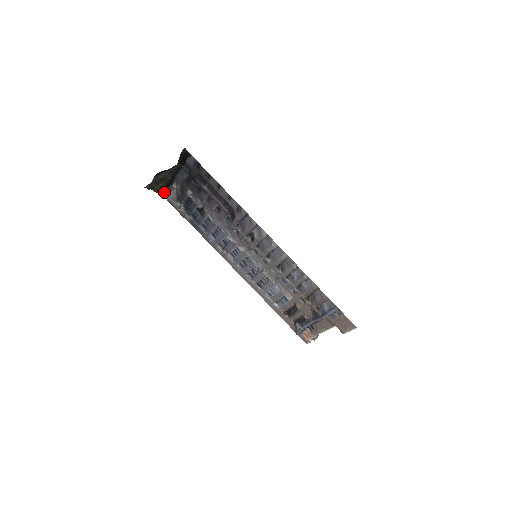
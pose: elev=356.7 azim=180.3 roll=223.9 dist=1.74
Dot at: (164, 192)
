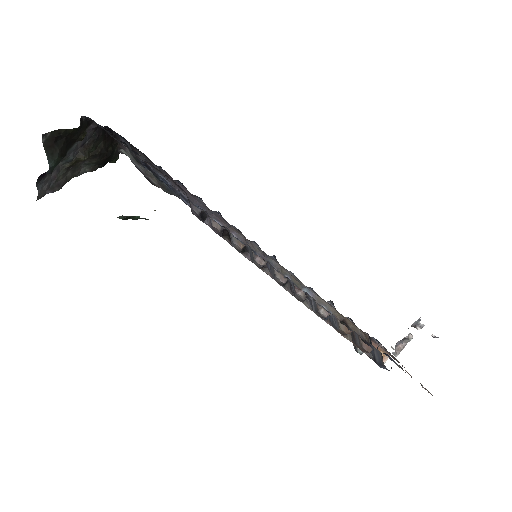
Dot at: (121, 151)
